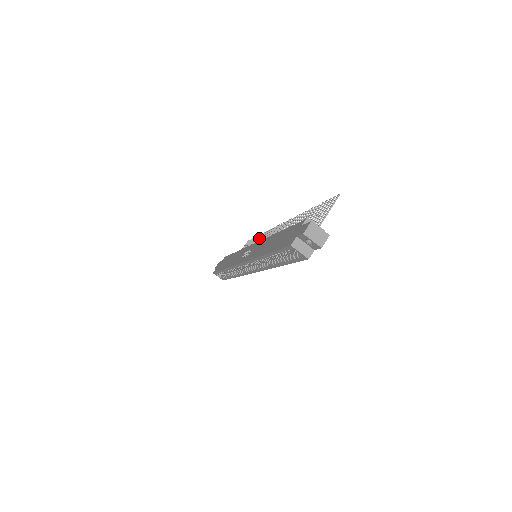
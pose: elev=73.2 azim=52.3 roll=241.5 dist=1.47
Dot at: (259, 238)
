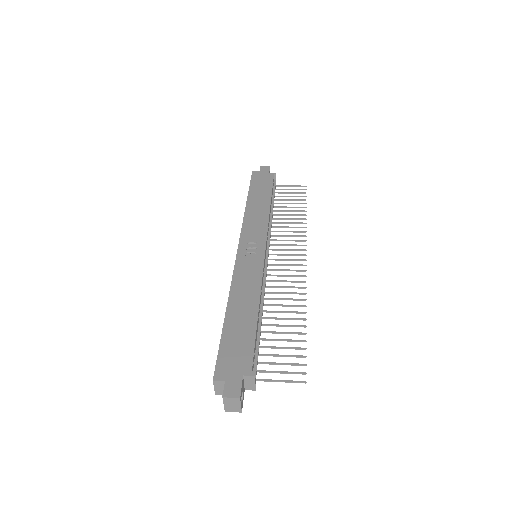
Dot at: (298, 219)
